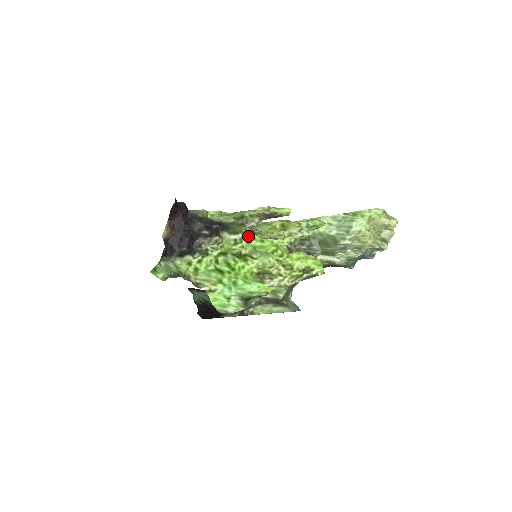
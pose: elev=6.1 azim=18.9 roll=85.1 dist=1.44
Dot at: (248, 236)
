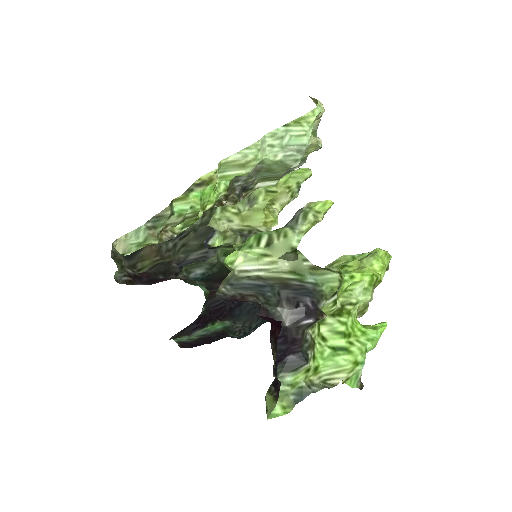
Dot at: (342, 284)
